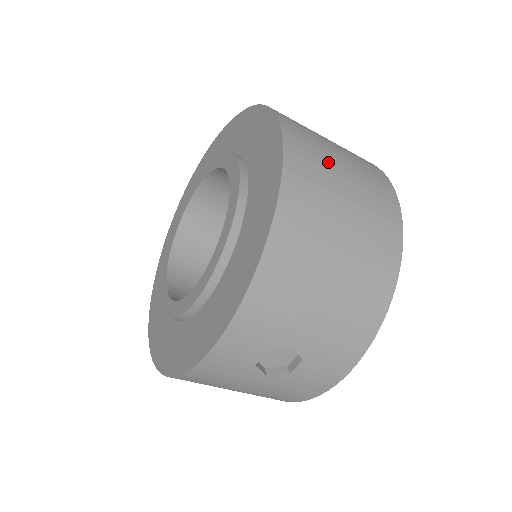
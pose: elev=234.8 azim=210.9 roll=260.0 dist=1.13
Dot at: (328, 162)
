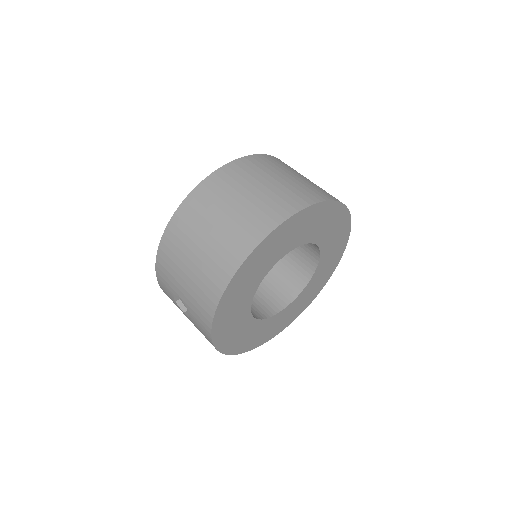
Dot at: (229, 195)
